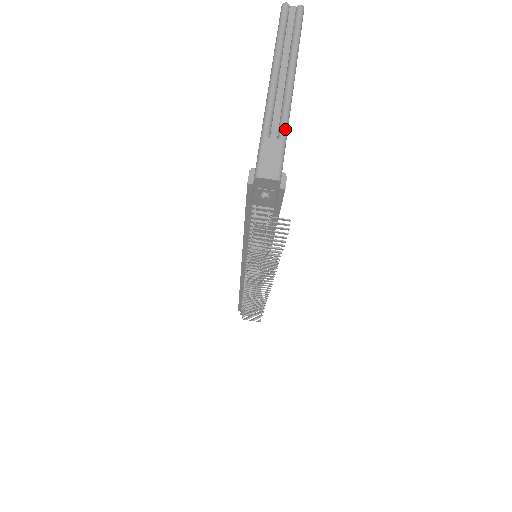
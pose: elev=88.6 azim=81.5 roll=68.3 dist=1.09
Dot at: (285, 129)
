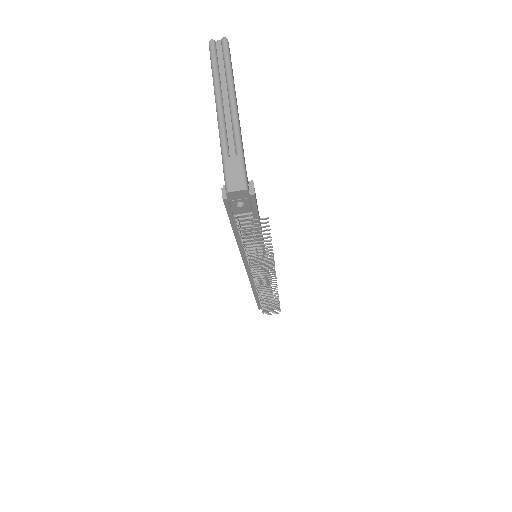
Dot at: (240, 146)
